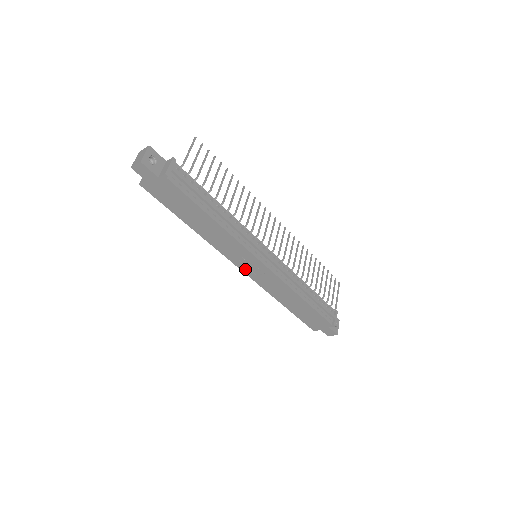
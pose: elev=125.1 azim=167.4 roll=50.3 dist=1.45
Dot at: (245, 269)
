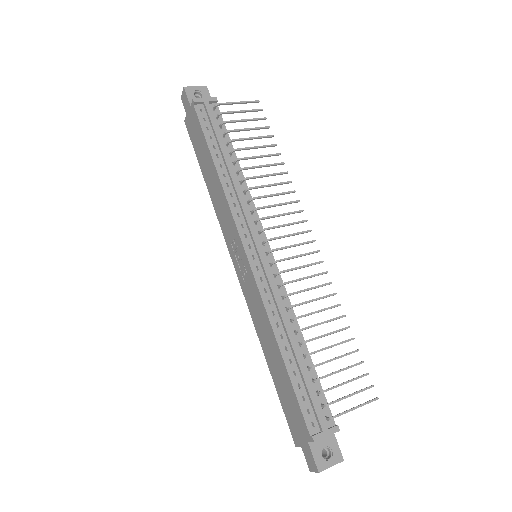
Dot at: (237, 266)
